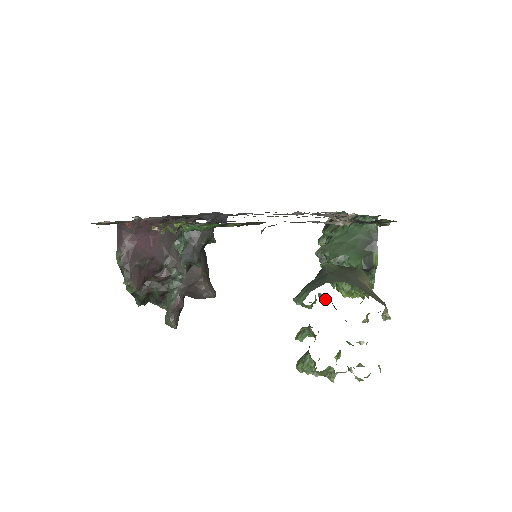
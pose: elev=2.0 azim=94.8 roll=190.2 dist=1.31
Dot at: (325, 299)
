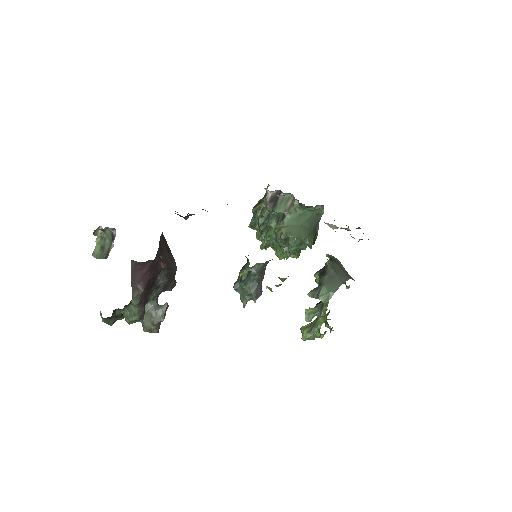
Dot at: occluded
